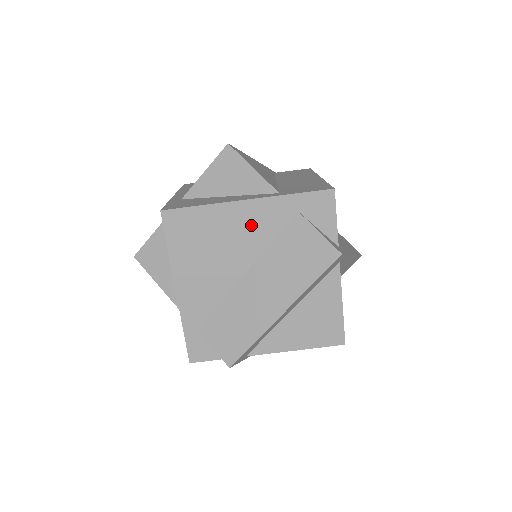
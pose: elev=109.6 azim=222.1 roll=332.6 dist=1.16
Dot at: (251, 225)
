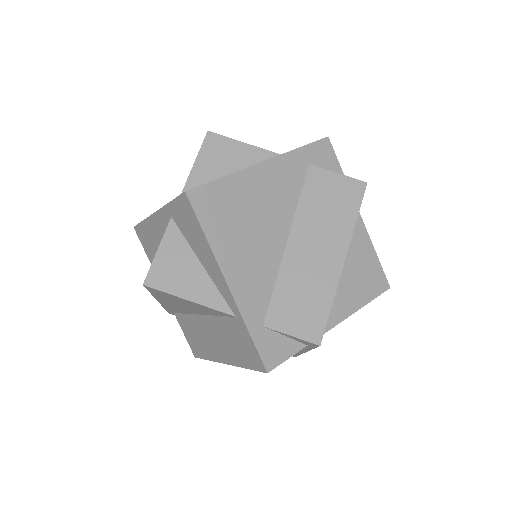
Dot at: (275, 187)
